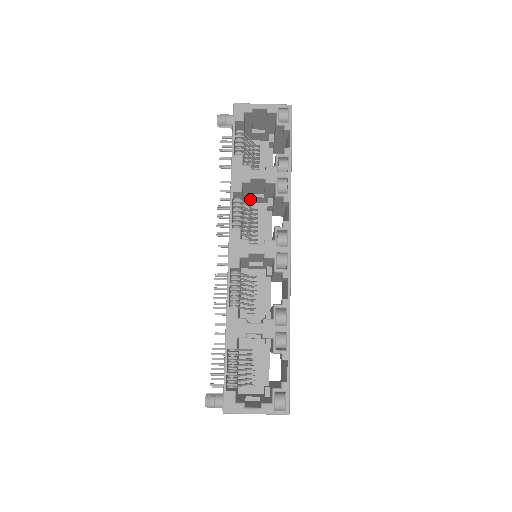
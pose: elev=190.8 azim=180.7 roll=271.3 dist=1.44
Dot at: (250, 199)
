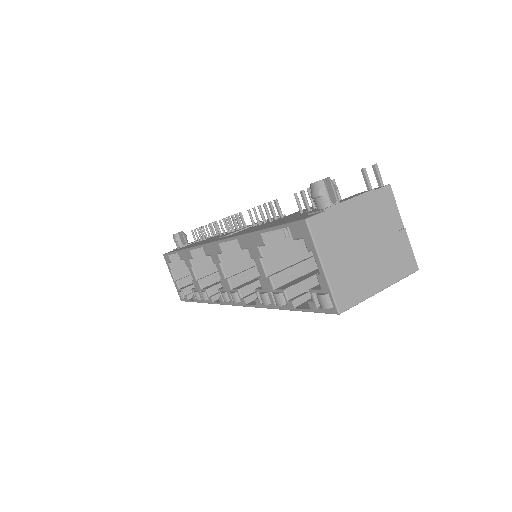
Dot at: occluded
